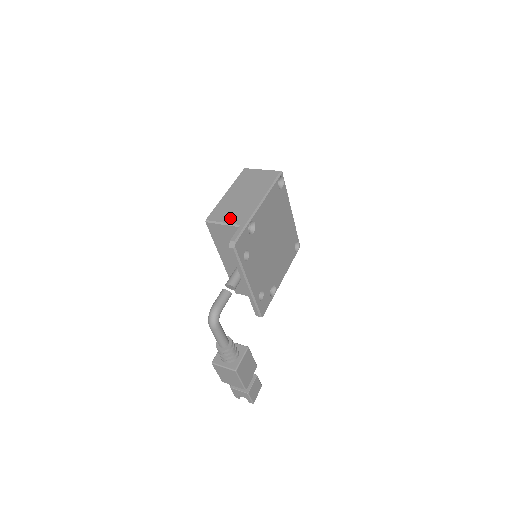
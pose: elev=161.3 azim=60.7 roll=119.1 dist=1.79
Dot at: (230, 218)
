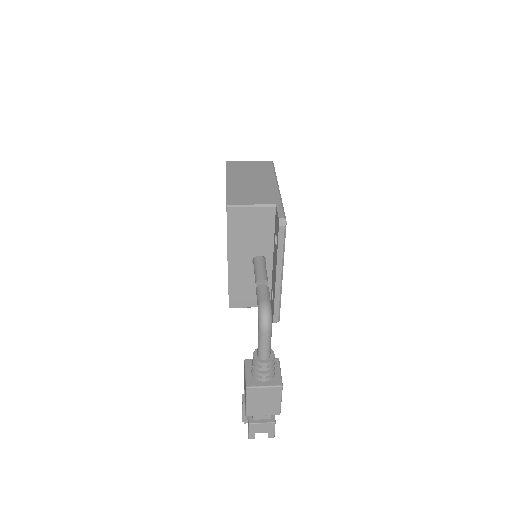
Dot at: (257, 200)
